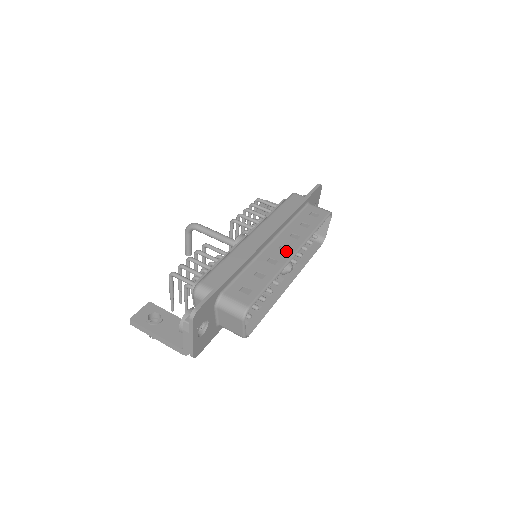
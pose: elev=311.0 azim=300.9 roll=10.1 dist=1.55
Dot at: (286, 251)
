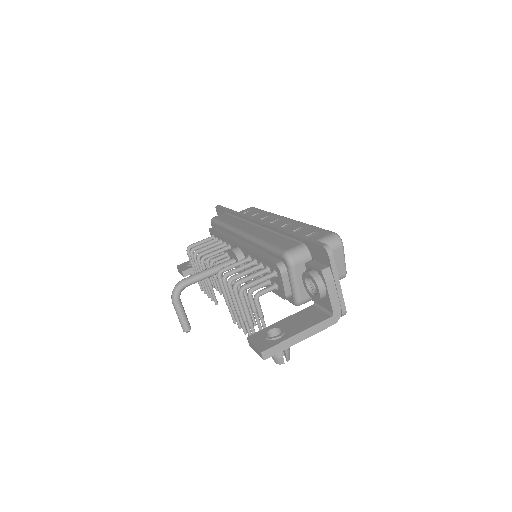
Dot at: (280, 220)
